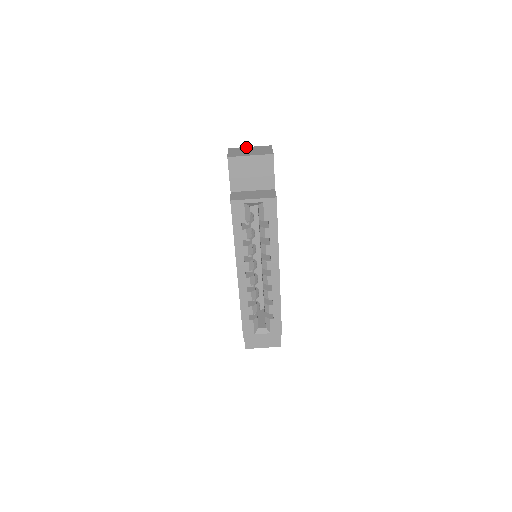
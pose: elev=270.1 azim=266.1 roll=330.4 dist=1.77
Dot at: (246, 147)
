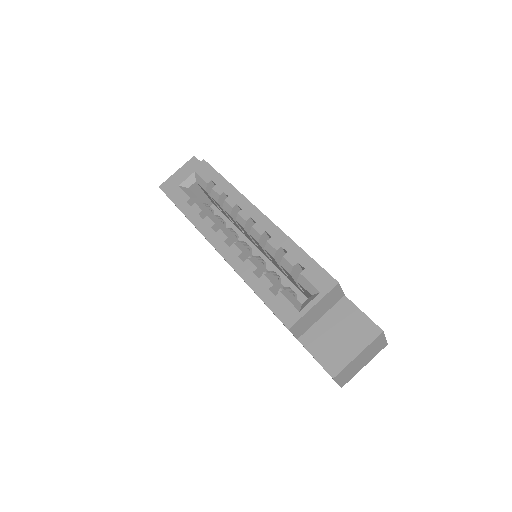
Dot at: occluded
